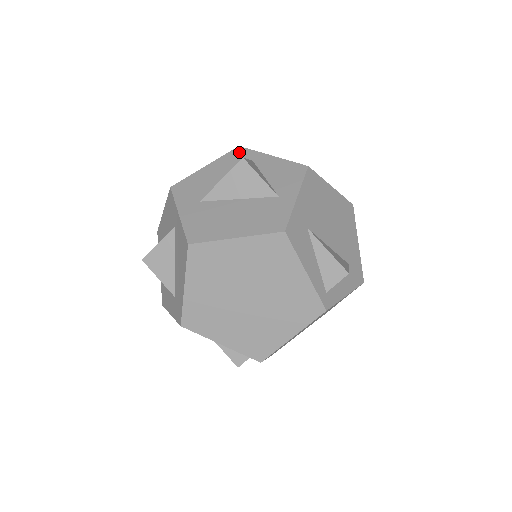
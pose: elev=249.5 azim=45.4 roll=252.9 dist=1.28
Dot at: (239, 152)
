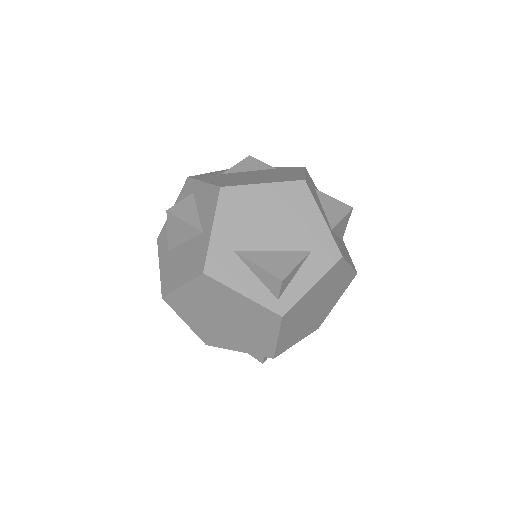
Dot at: (187, 185)
